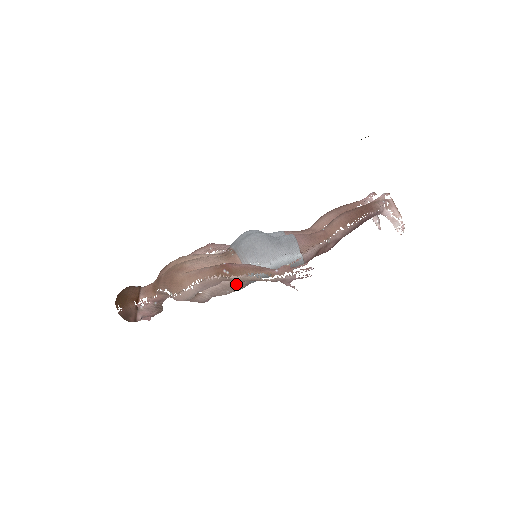
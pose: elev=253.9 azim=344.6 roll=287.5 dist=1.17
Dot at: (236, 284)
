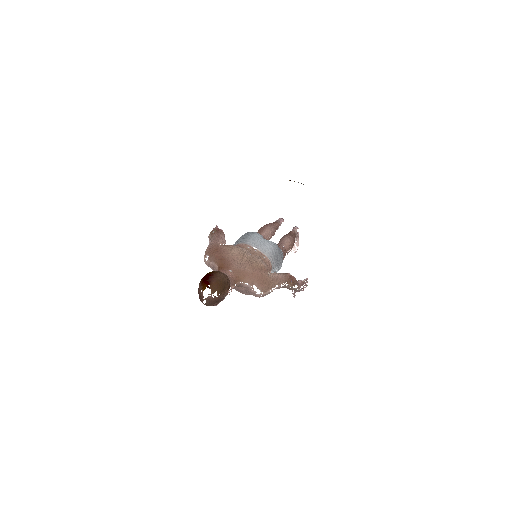
Dot at: occluded
